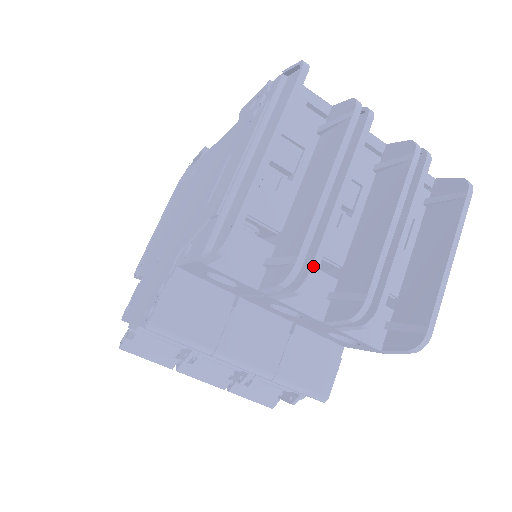
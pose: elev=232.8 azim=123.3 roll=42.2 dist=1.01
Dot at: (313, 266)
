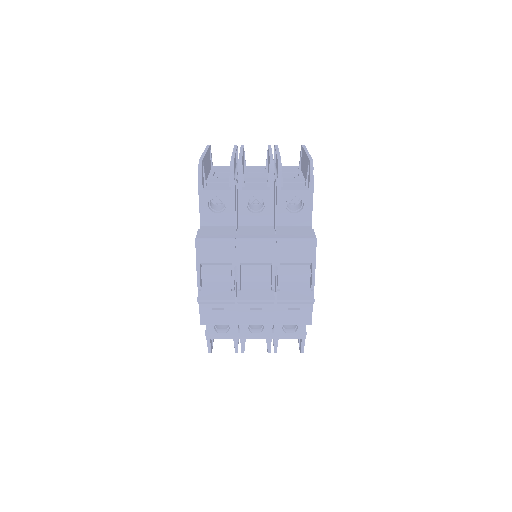
Dot at: (239, 159)
